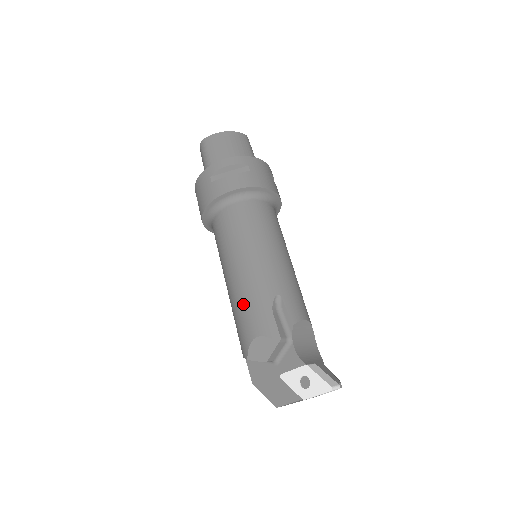
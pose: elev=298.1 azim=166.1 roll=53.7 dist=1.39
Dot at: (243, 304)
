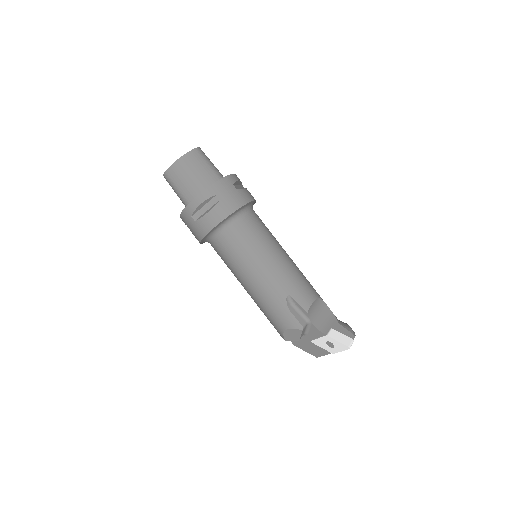
Dot at: (266, 309)
